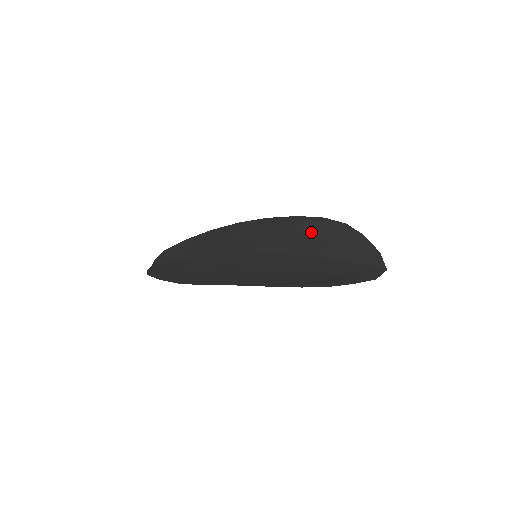
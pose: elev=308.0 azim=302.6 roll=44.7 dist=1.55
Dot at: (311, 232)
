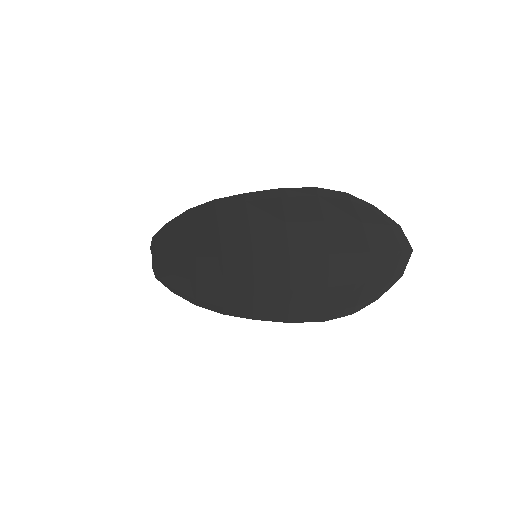
Dot at: (306, 215)
